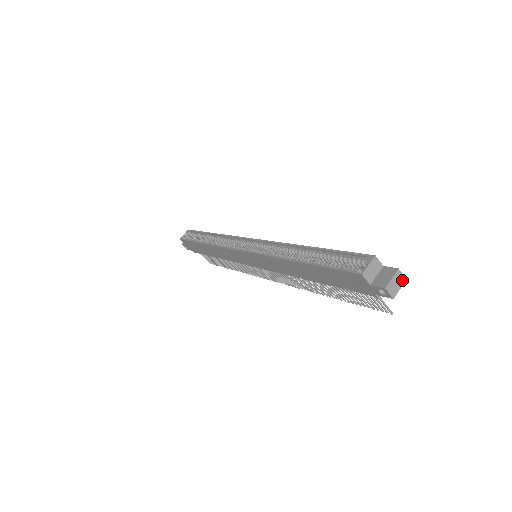
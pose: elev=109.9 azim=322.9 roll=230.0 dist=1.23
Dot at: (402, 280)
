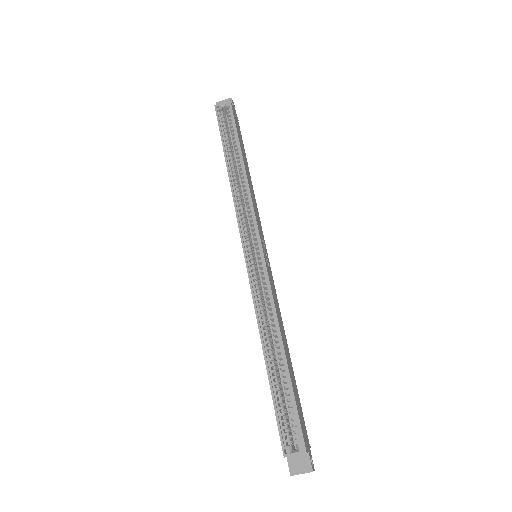
Dot at: occluded
